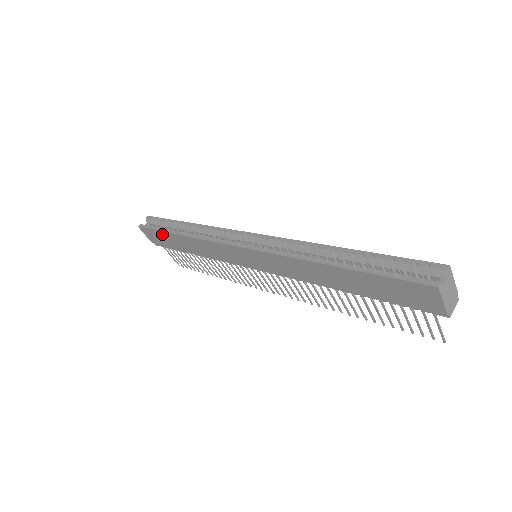
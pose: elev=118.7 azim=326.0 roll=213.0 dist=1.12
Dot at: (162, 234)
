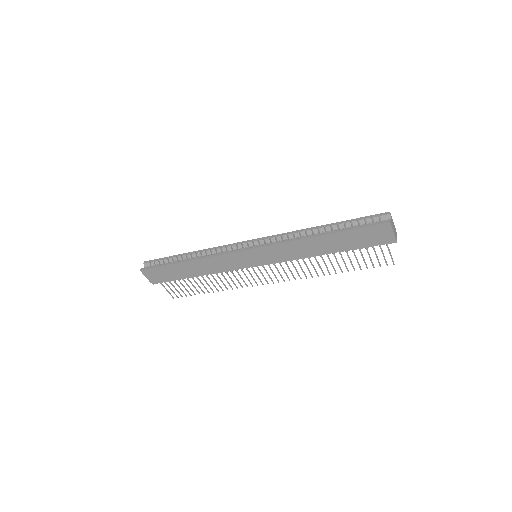
Dot at: (167, 268)
